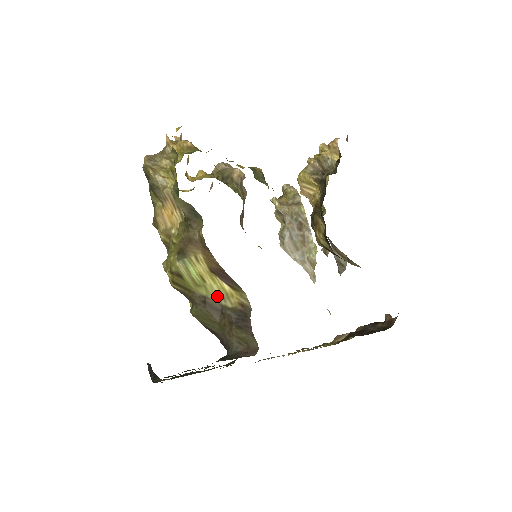
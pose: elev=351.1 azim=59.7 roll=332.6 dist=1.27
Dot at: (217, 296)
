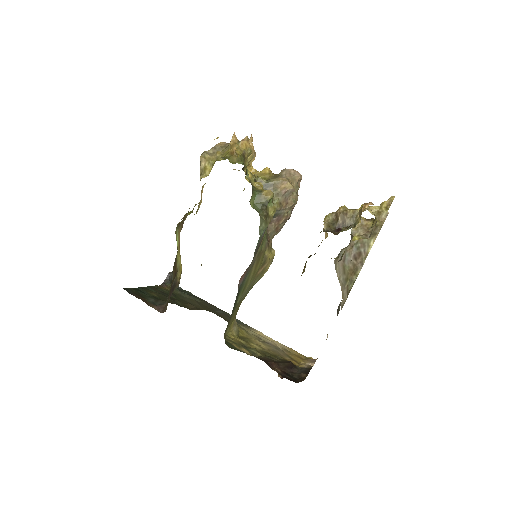
Dot at: (178, 264)
